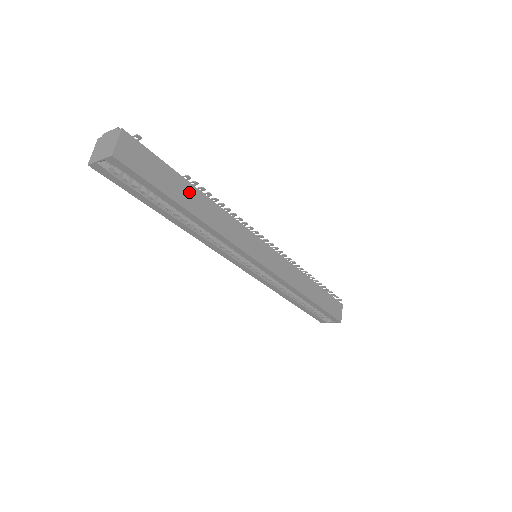
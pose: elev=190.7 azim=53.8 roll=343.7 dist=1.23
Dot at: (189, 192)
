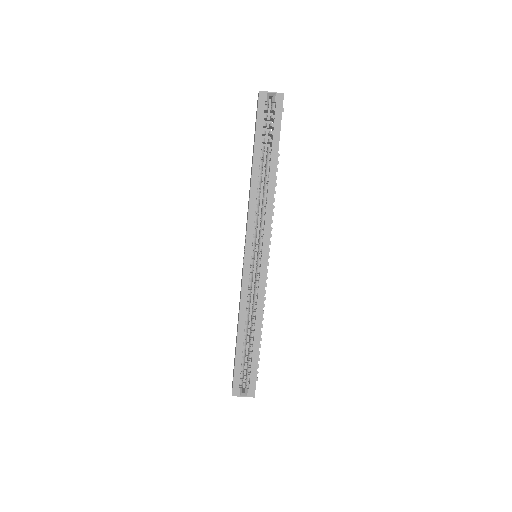
Dot at: occluded
